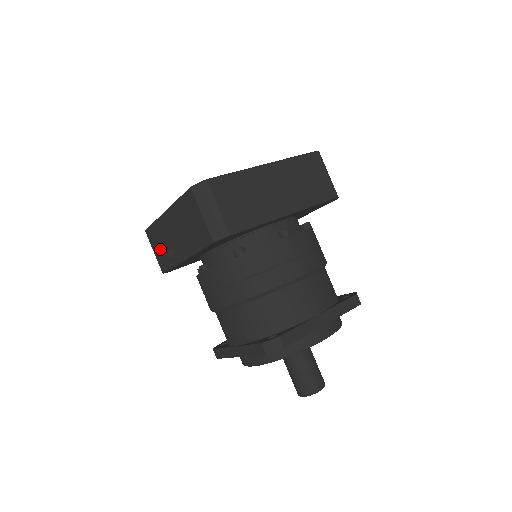
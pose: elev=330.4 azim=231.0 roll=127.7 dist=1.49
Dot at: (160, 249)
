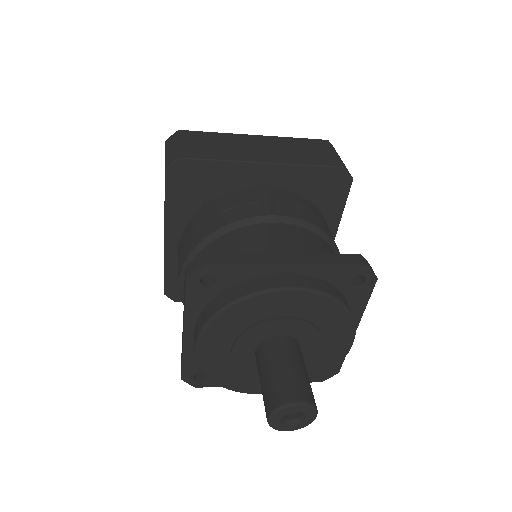
Dot at: occluded
